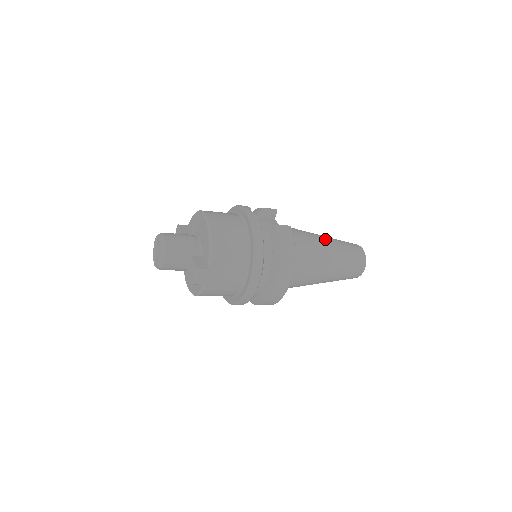
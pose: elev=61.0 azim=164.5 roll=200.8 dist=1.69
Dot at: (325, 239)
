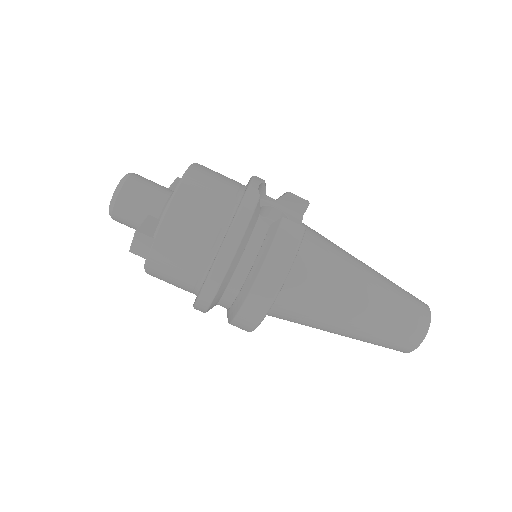
Dot at: (369, 273)
